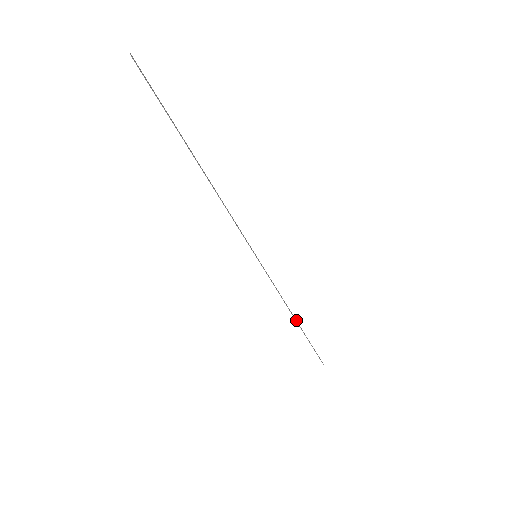
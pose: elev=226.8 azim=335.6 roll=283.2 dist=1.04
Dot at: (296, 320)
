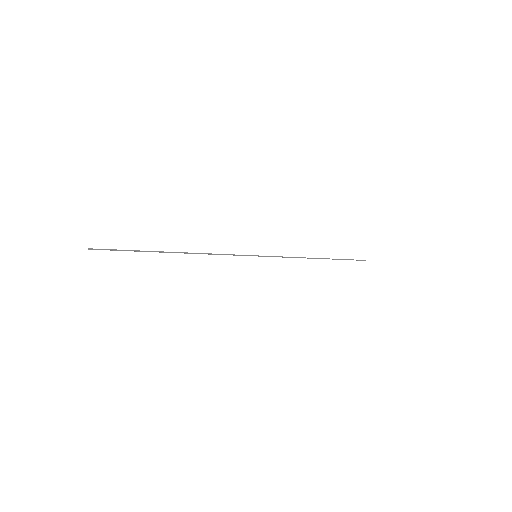
Dot at: (319, 258)
